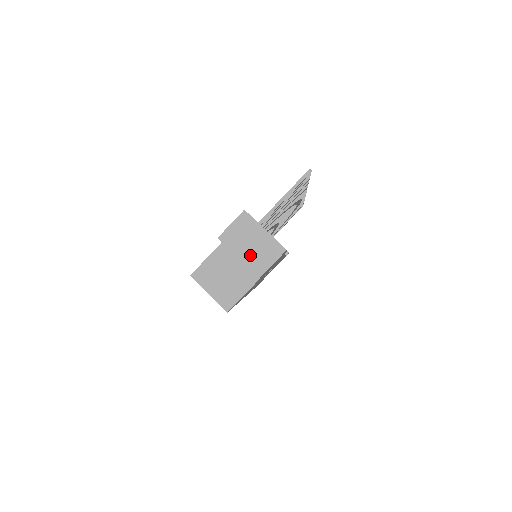
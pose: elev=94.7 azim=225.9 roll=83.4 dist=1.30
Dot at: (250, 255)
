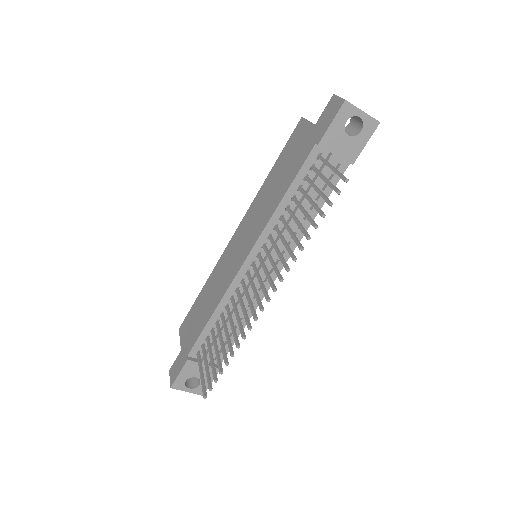
Dot at: occluded
